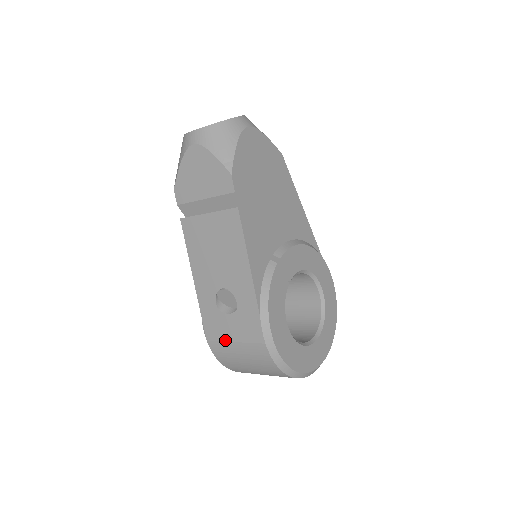
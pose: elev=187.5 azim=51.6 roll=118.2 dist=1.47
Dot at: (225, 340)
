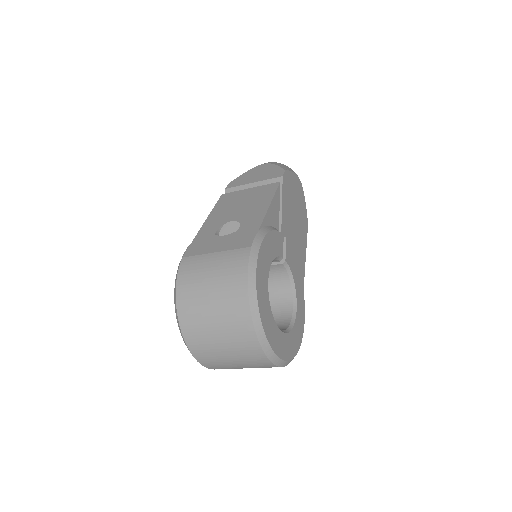
Dot at: (205, 253)
